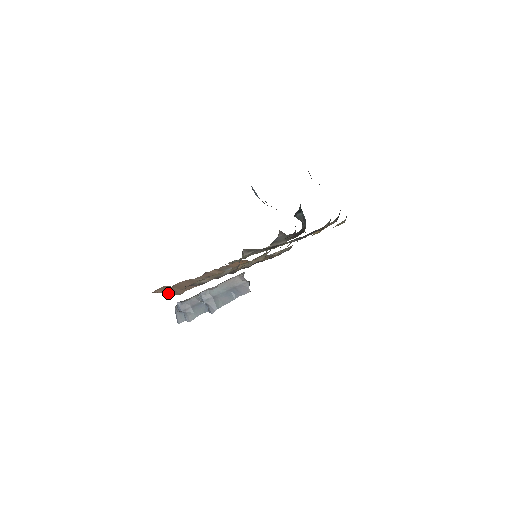
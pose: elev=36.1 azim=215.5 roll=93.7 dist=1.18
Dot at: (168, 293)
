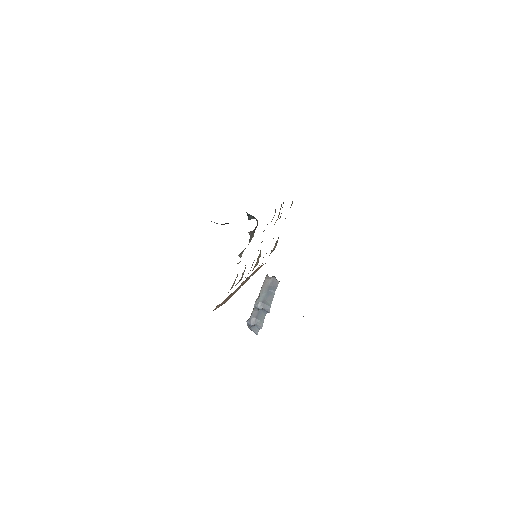
Dot at: occluded
